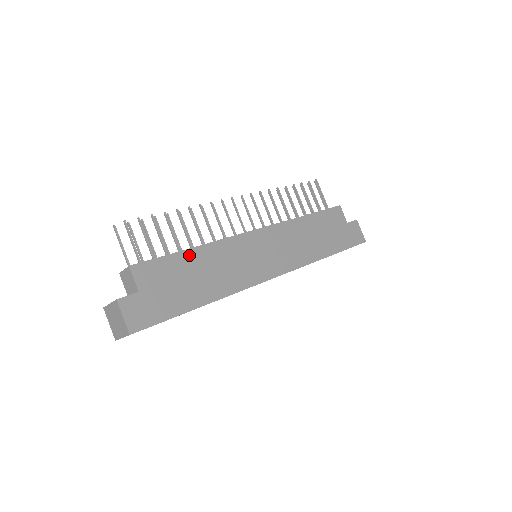
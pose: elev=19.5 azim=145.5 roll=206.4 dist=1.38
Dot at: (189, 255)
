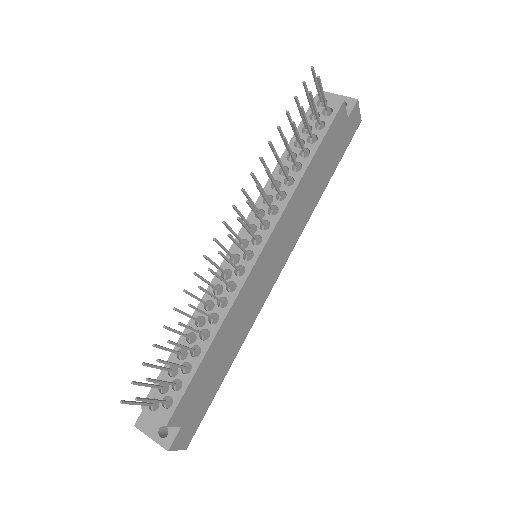
Dot at: (210, 354)
